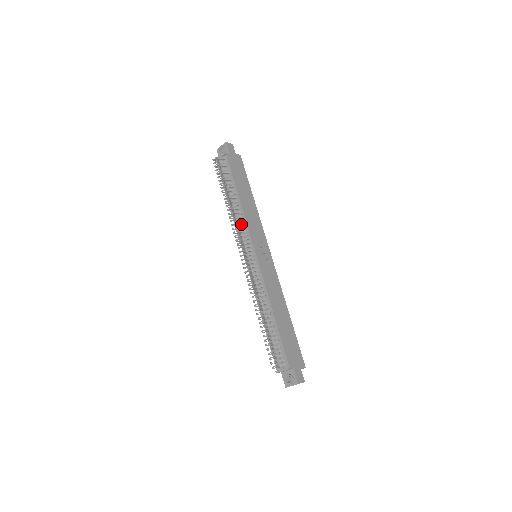
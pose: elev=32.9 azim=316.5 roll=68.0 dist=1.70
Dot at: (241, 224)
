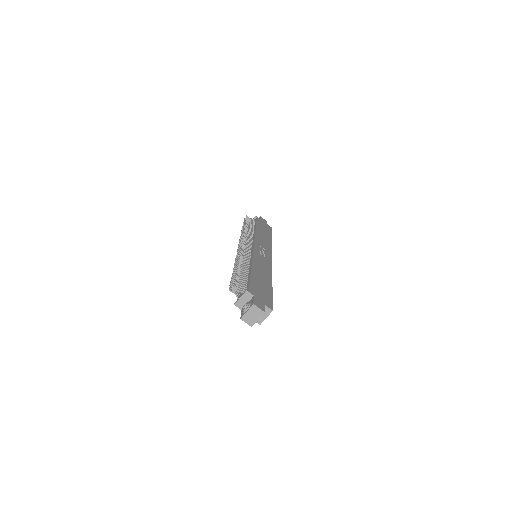
Dot at: (250, 237)
